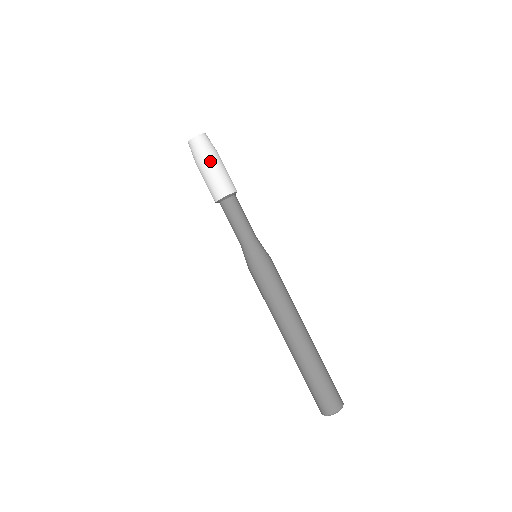
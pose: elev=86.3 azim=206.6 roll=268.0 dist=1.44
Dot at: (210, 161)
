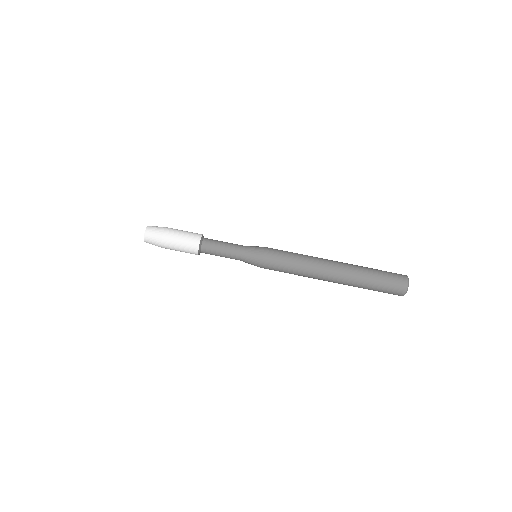
Dot at: (170, 232)
